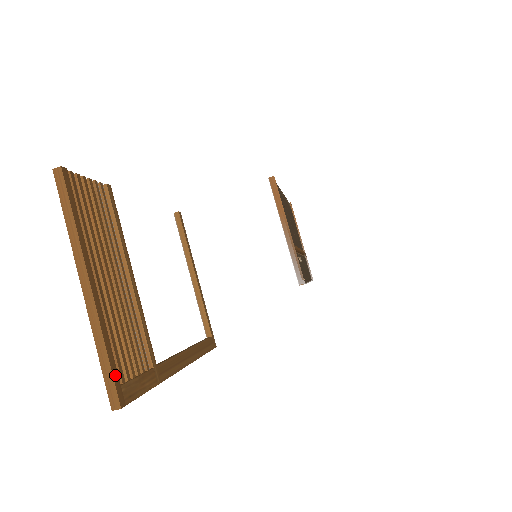
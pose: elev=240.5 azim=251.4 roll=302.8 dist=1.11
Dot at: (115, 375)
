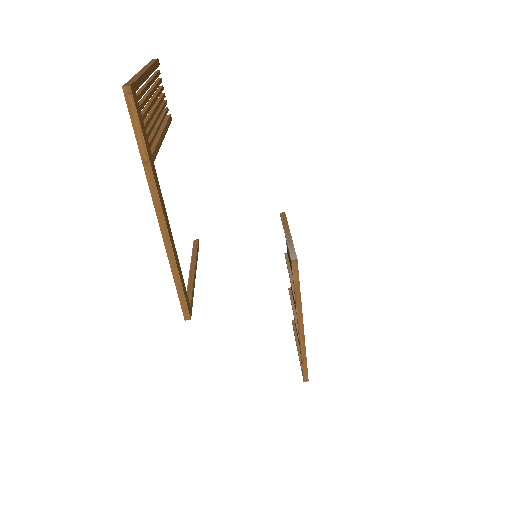
Dot at: (136, 85)
